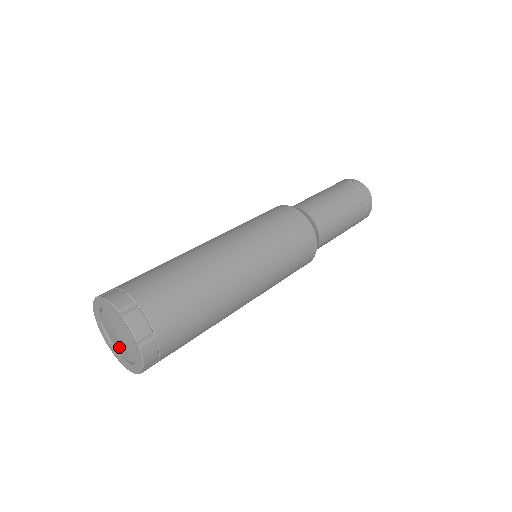
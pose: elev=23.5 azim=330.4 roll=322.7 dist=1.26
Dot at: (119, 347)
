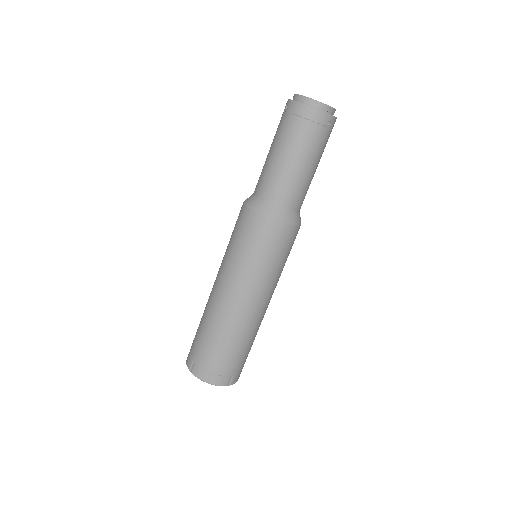
Dot at: occluded
